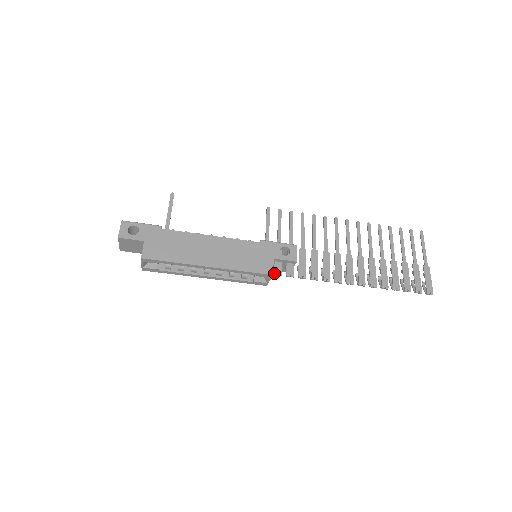
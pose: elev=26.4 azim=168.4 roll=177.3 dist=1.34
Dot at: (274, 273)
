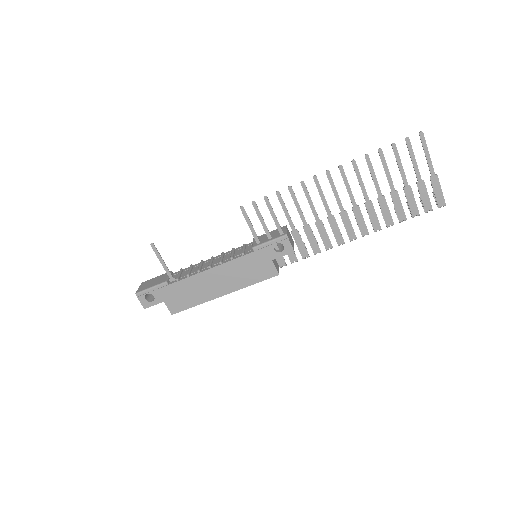
Dot at: (279, 265)
